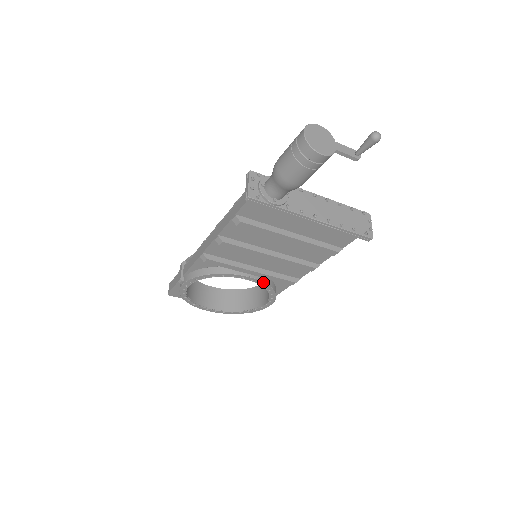
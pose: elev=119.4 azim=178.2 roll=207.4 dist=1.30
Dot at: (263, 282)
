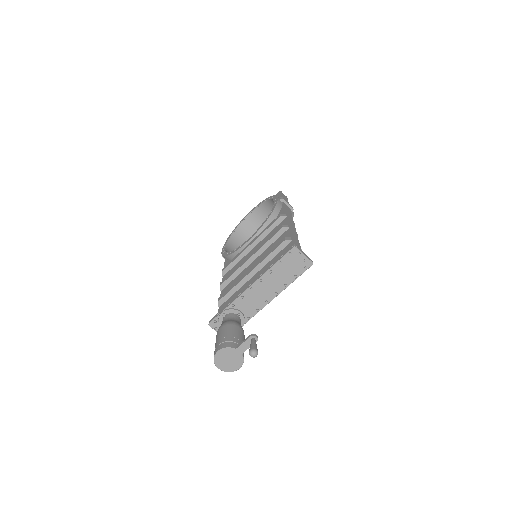
Dot at: occluded
